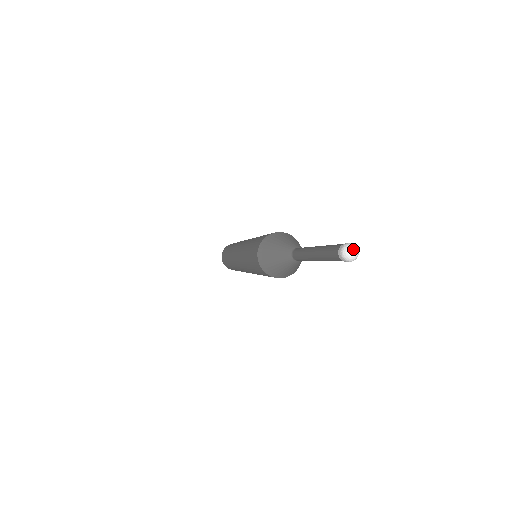
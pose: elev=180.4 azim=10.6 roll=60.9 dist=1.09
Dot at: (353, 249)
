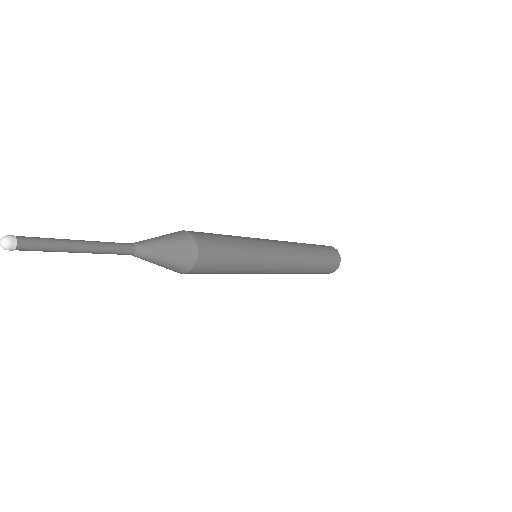
Dot at: (1, 240)
